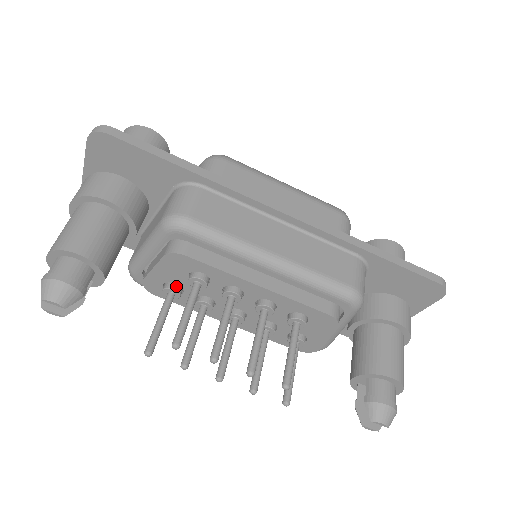
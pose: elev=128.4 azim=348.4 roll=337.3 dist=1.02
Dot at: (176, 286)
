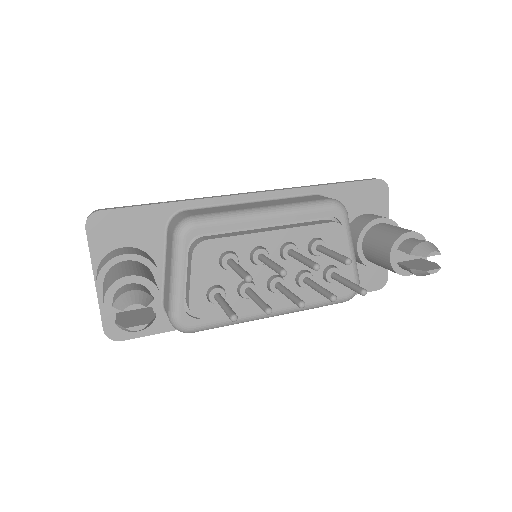
Dot at: (216, 287)
